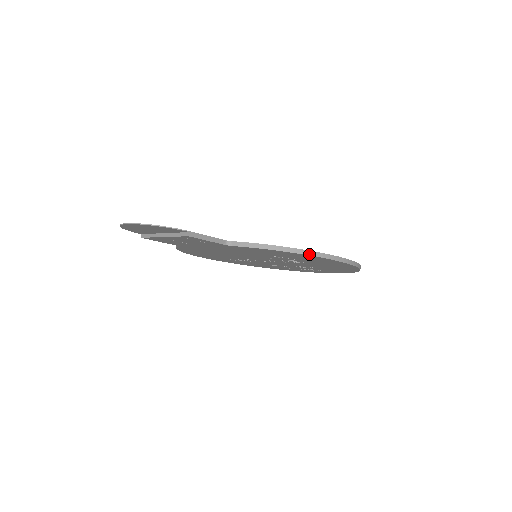
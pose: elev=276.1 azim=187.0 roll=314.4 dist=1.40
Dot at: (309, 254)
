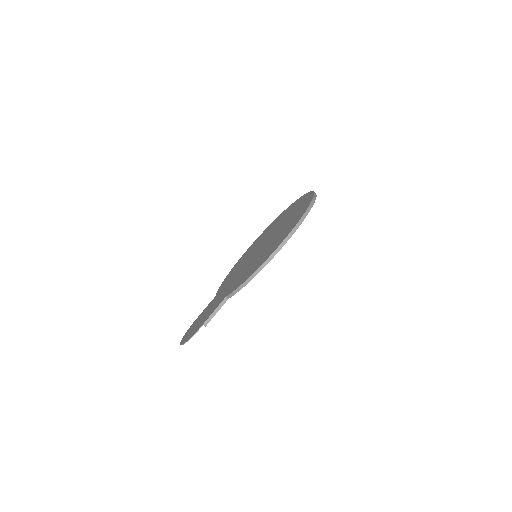
Dot at: occluded
